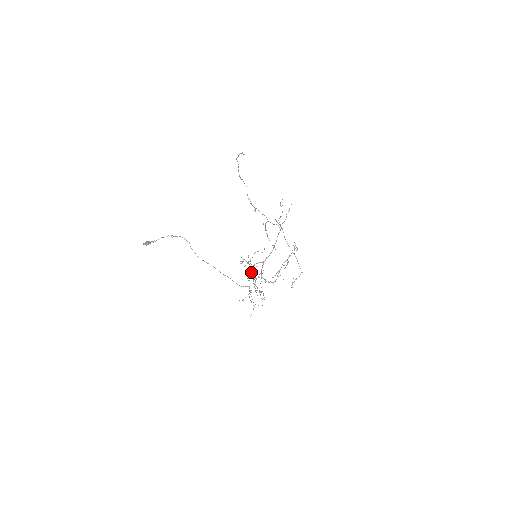
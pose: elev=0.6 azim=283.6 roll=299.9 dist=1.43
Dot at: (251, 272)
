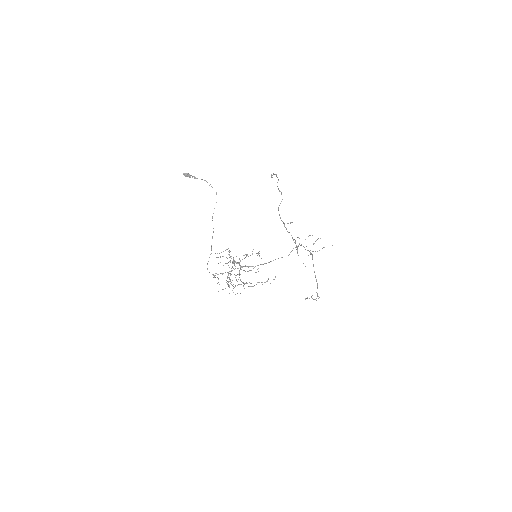
Dot at: (223, 265)
